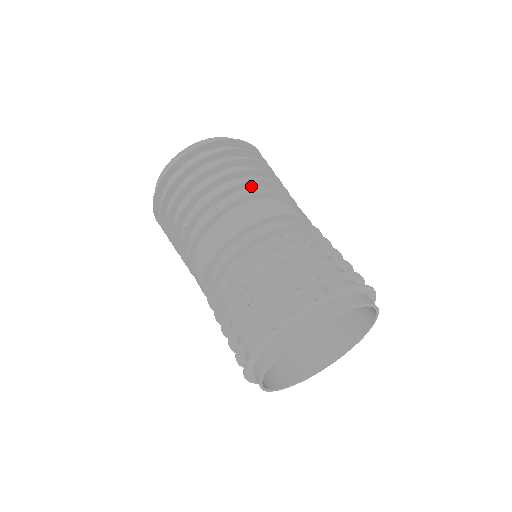
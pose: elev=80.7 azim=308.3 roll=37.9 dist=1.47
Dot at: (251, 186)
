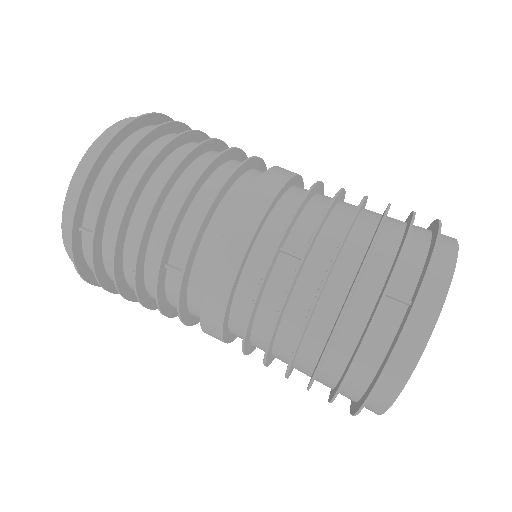
Dot at: (190, 201)
